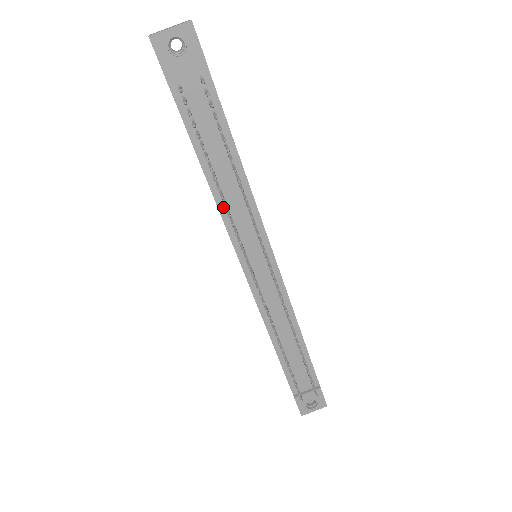
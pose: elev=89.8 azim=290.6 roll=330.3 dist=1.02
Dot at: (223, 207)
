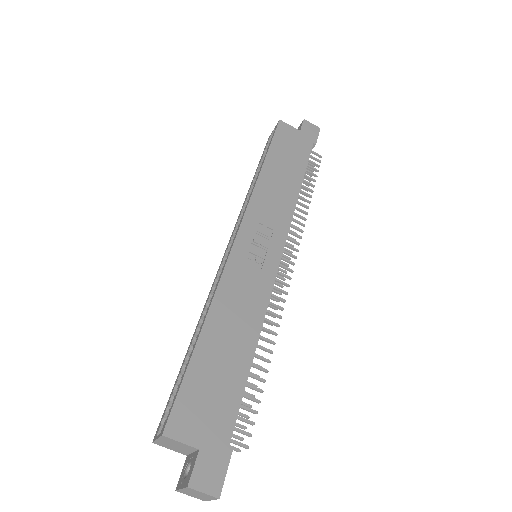
Dot at: occluded
